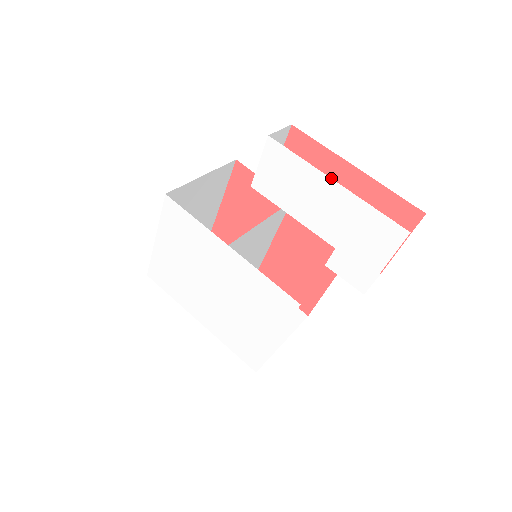
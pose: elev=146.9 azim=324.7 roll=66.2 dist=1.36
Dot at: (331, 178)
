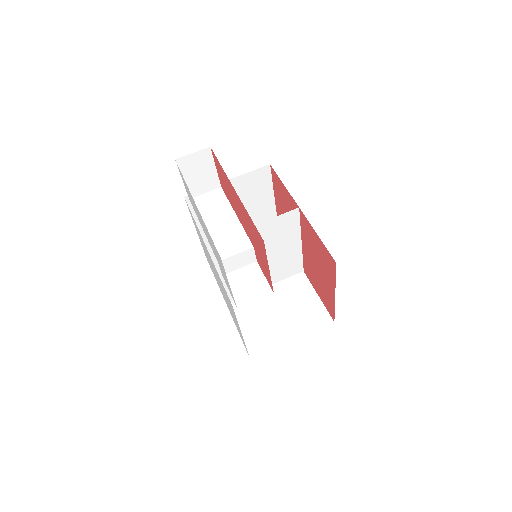
Dot at: occluded
